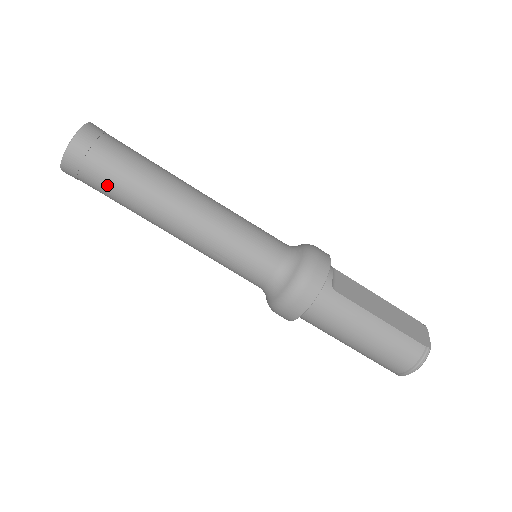
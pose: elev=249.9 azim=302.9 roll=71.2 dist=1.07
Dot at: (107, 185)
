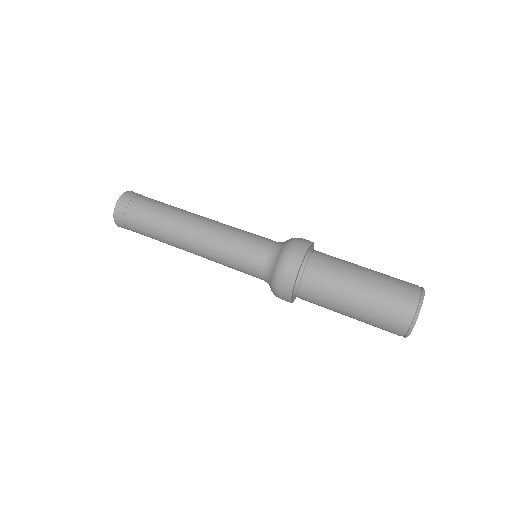
Dot at: (155, 201)
